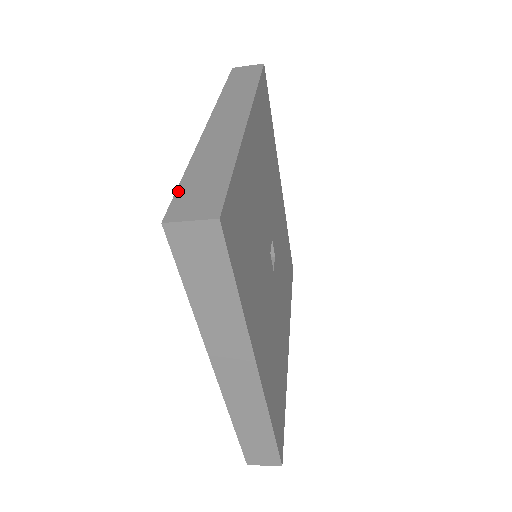
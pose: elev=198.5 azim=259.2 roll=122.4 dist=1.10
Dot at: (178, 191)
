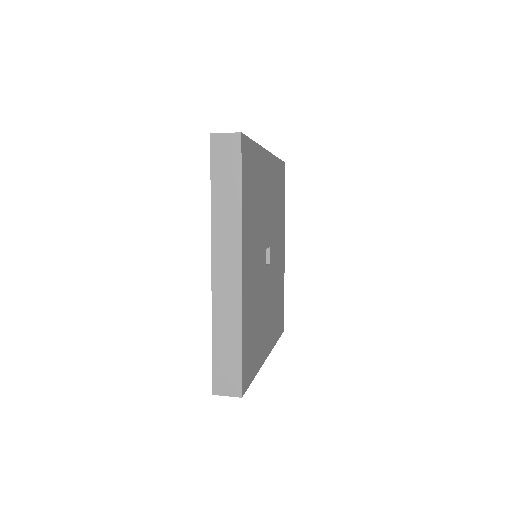
Dot at: (213, 365)
